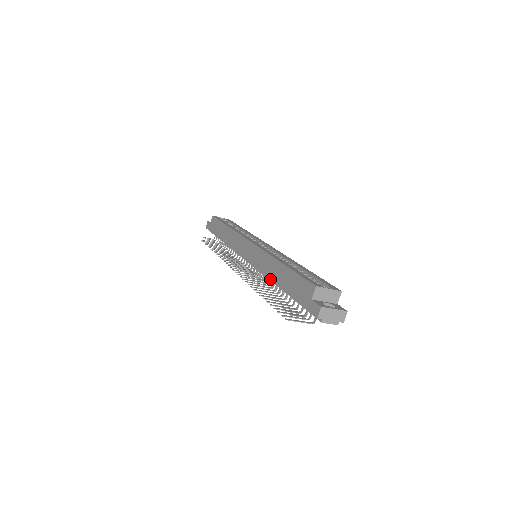
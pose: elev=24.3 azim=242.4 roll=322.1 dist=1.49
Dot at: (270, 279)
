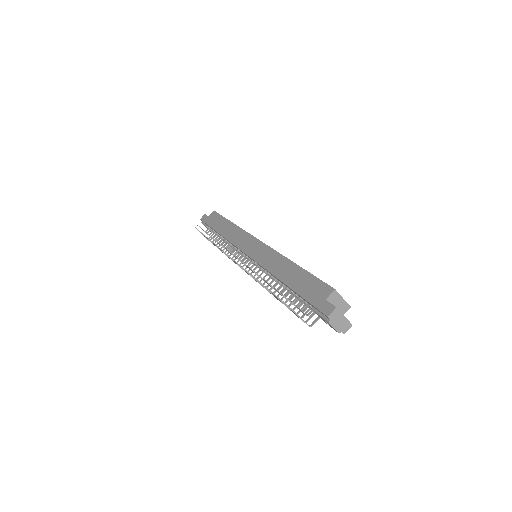
Dot at: (275, 275)
